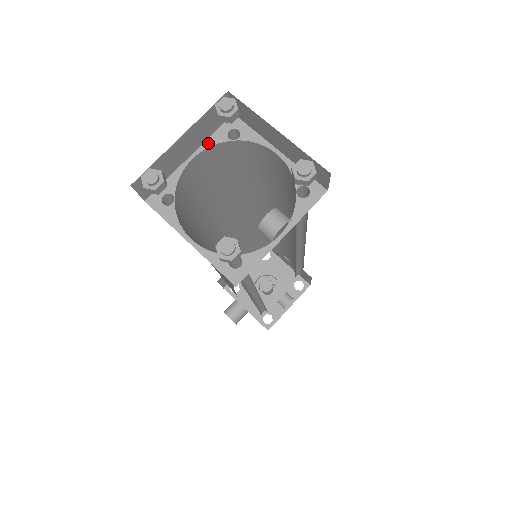
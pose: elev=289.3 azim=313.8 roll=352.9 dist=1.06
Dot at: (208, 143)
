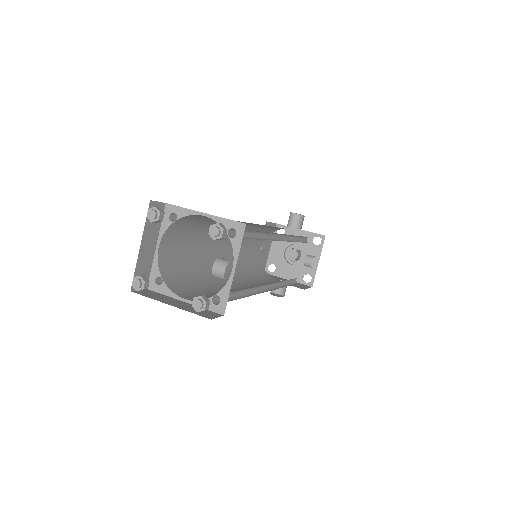
Dot at: (162, 232)
